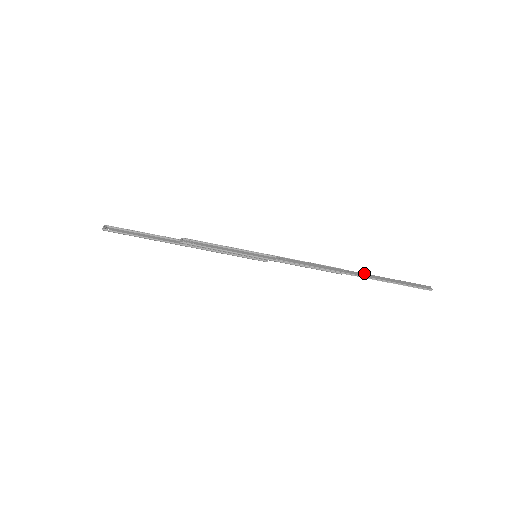
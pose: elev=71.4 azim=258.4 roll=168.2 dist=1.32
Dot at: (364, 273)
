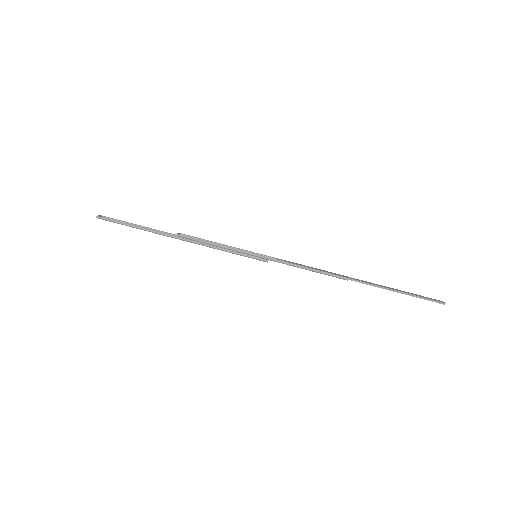
Dot at: occluded
